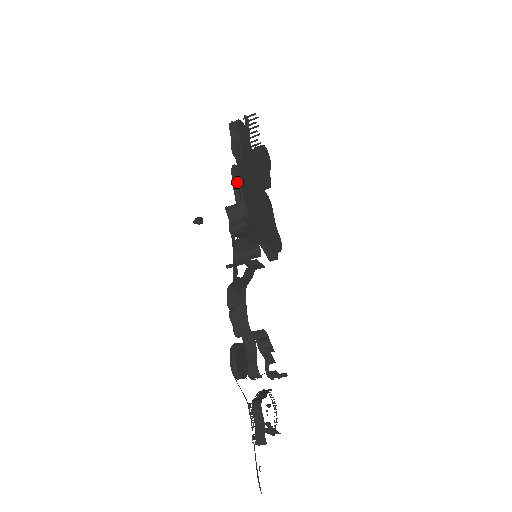
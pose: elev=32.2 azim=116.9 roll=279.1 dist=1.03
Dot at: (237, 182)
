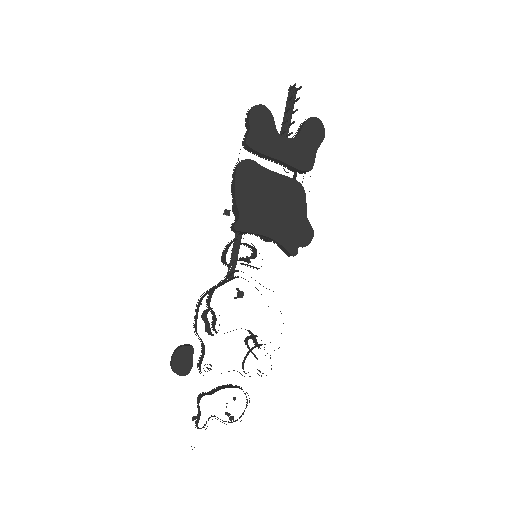
Dot at: (233, 183)
